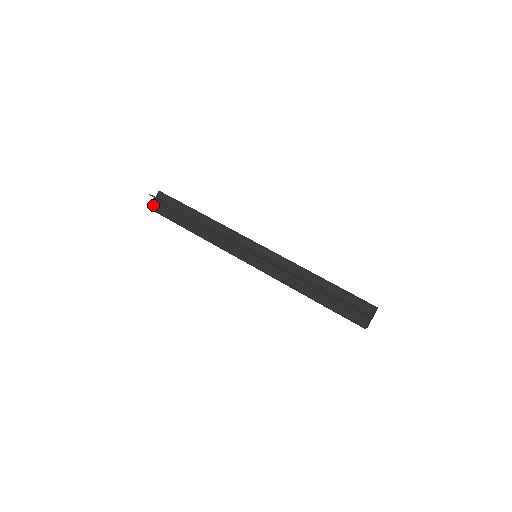
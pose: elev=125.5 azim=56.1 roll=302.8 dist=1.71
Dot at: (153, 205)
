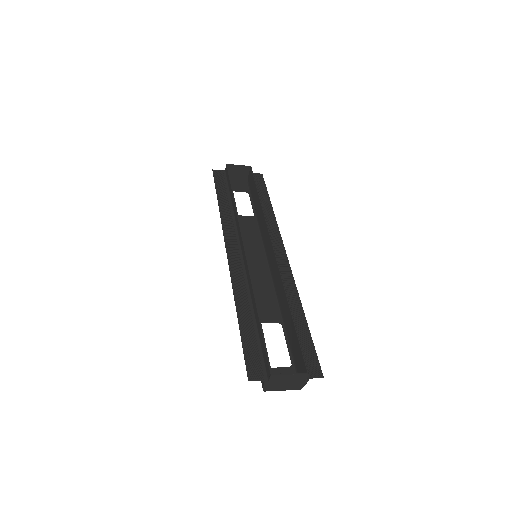
Dot at: occluded
